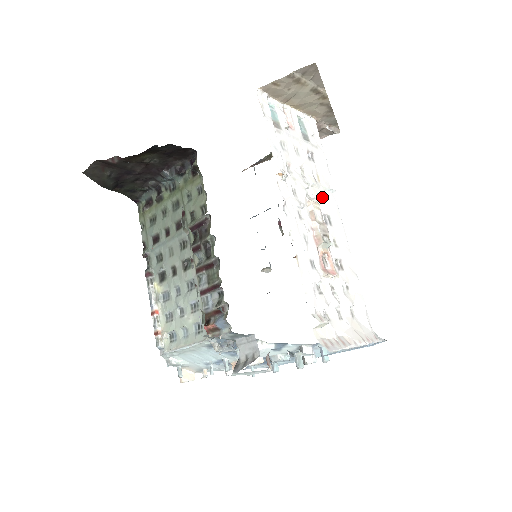
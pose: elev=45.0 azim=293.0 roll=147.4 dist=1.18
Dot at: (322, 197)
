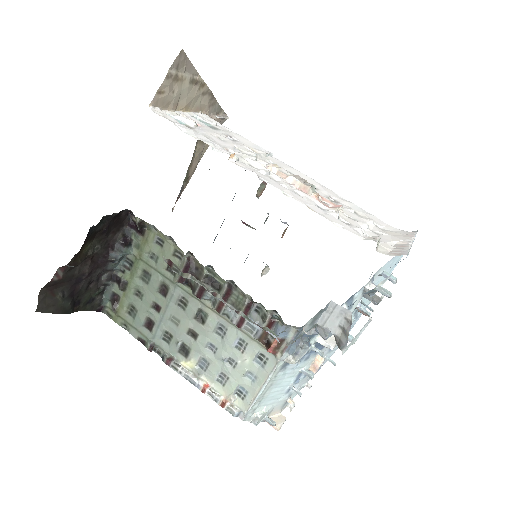
Dot at: occluded
